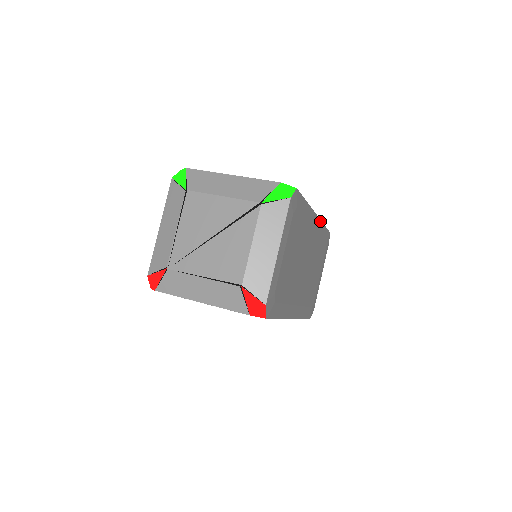
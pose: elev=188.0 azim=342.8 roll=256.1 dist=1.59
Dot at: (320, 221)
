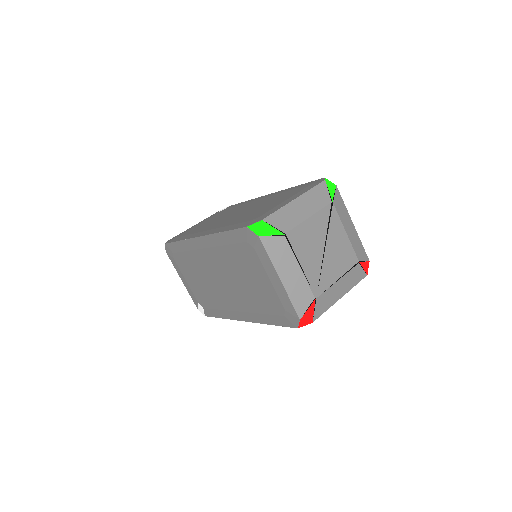
Dot at: occluded
